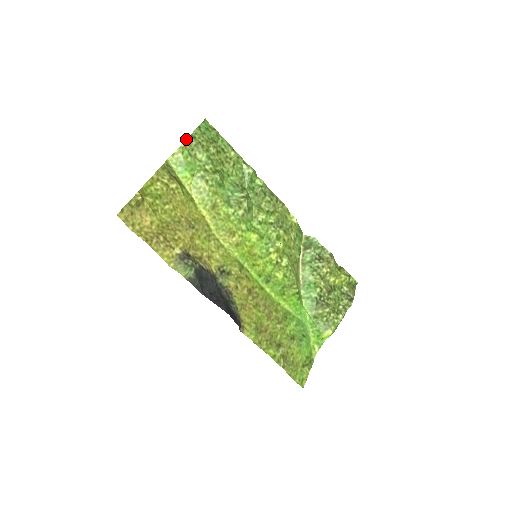
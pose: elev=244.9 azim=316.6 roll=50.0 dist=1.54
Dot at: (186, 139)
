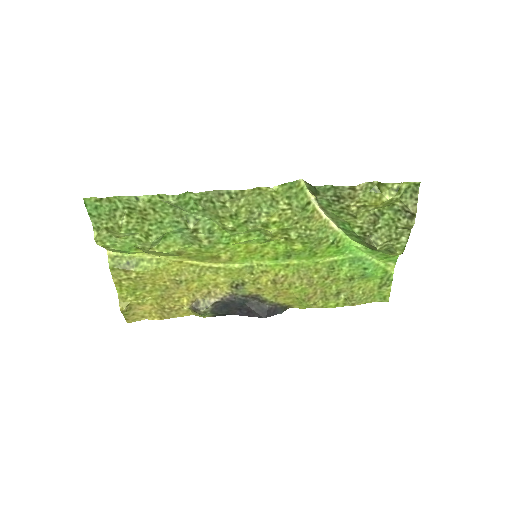
Dot at: occluded
